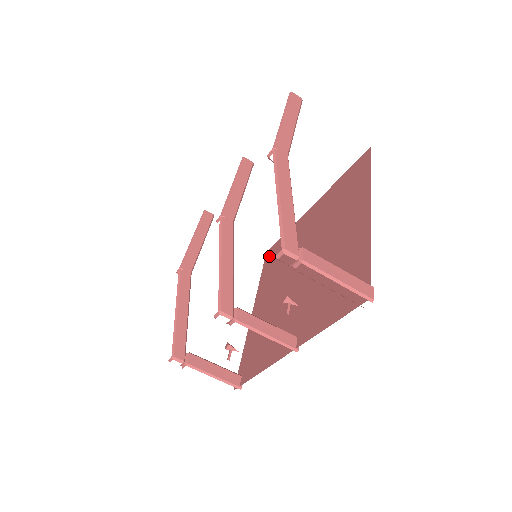
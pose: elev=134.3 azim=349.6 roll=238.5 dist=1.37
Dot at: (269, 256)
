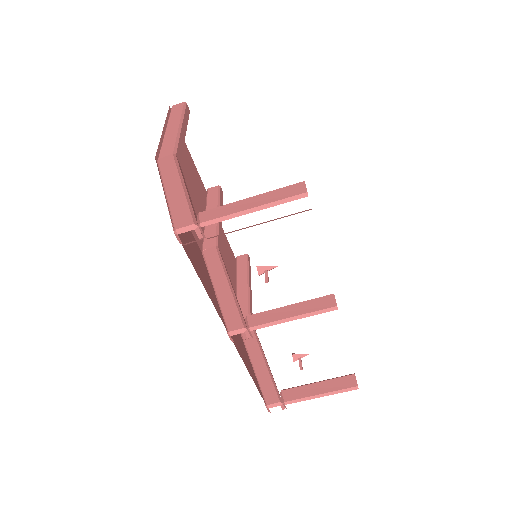
Dot at: occluded
